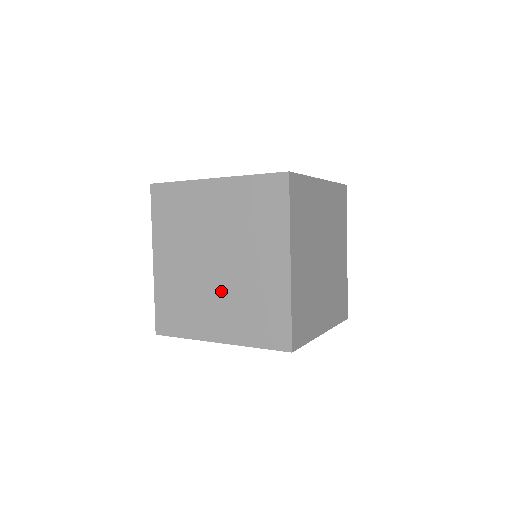
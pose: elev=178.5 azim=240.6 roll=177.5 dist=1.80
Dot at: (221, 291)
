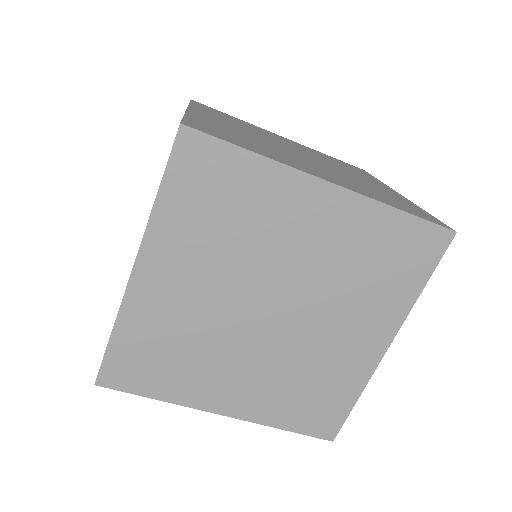
Dot at: (317, 165)
